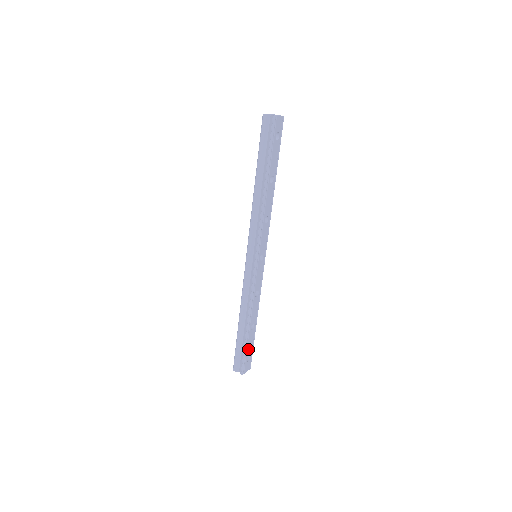
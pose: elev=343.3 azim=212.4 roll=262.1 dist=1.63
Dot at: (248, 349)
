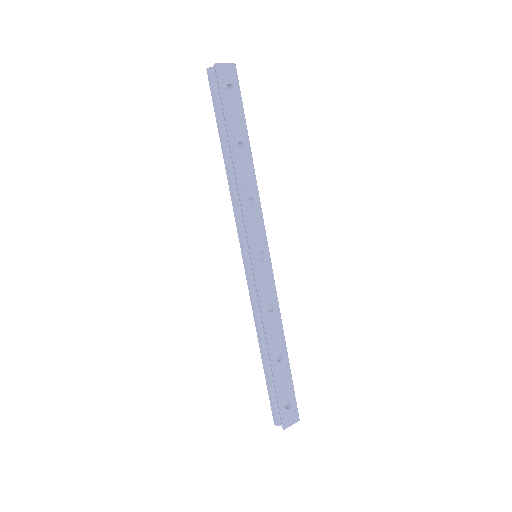
Dot at: (283, 390)
